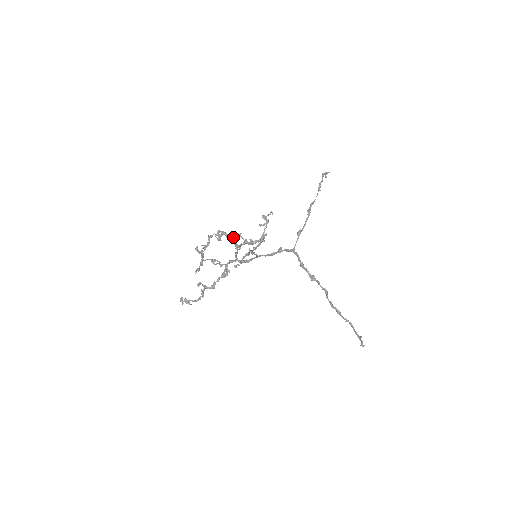
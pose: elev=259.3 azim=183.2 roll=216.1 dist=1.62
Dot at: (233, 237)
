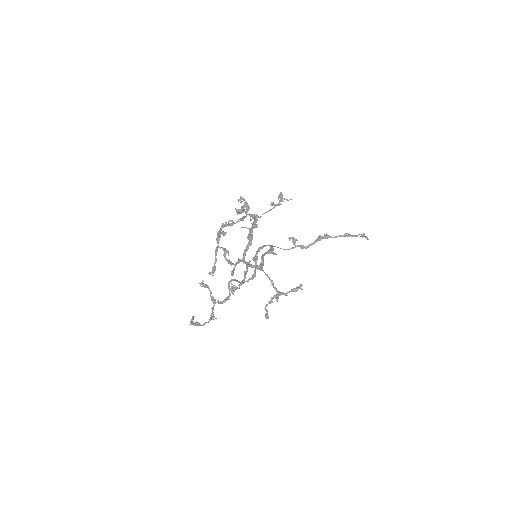
Dot at: occluded
